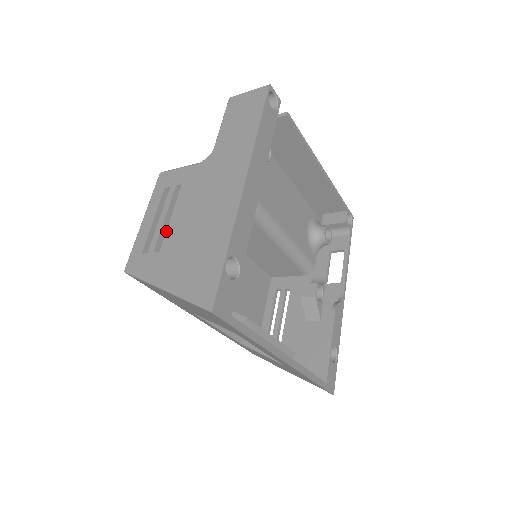
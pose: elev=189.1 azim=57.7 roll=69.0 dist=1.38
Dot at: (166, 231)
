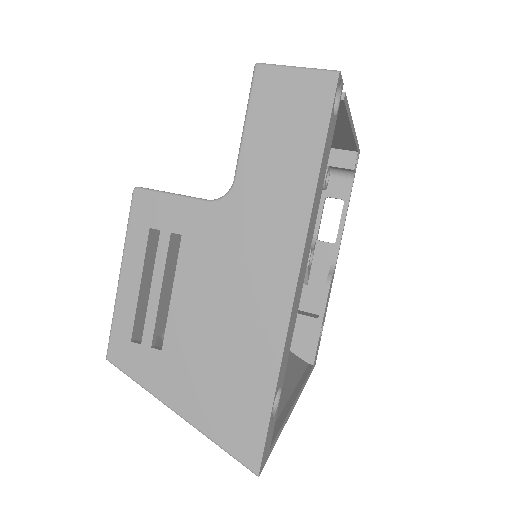
Dot at: (167, 318)
